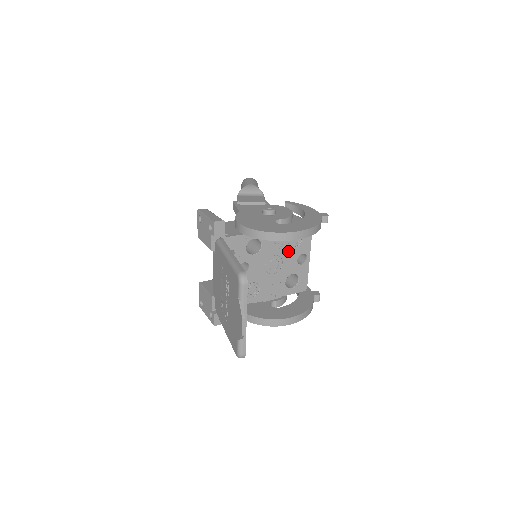
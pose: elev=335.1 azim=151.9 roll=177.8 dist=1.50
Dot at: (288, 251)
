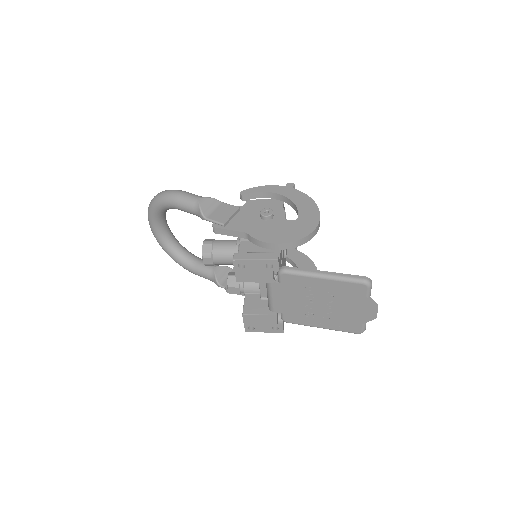
Dot at: occluded
